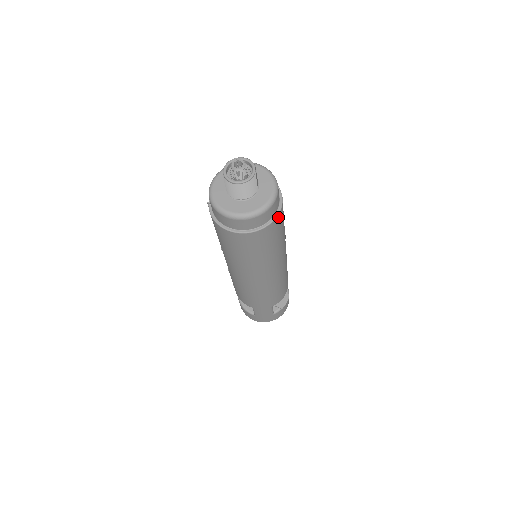
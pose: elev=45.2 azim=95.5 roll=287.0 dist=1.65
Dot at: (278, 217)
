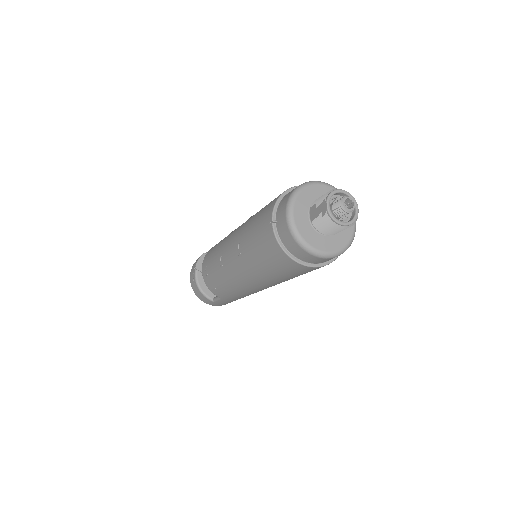
Dot at: occluded
